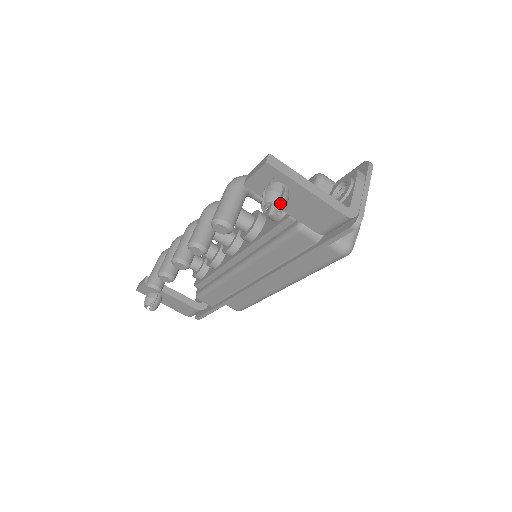
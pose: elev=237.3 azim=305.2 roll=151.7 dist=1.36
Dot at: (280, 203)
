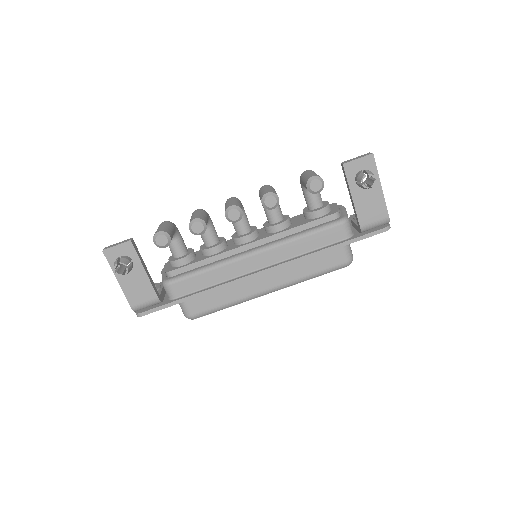
Dot at: (375, 180)
